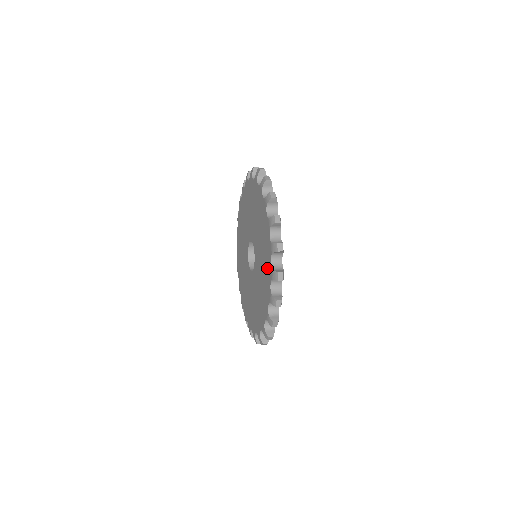
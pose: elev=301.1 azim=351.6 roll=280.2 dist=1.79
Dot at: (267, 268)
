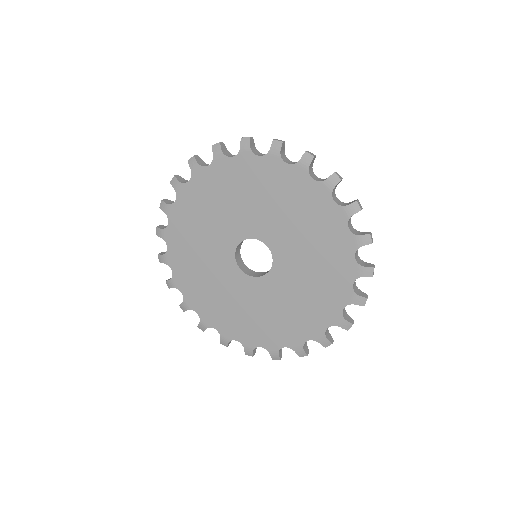
Dot at: (310, 199)
